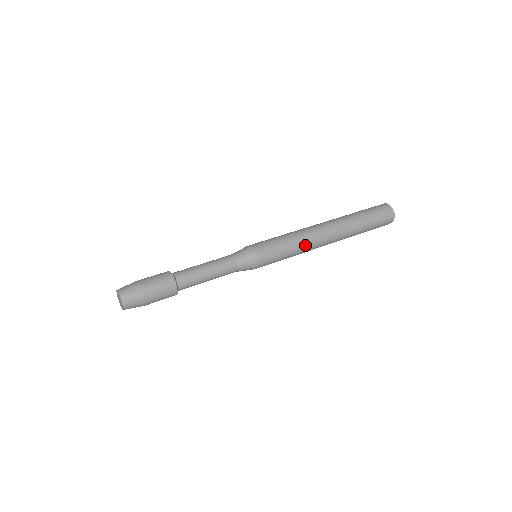
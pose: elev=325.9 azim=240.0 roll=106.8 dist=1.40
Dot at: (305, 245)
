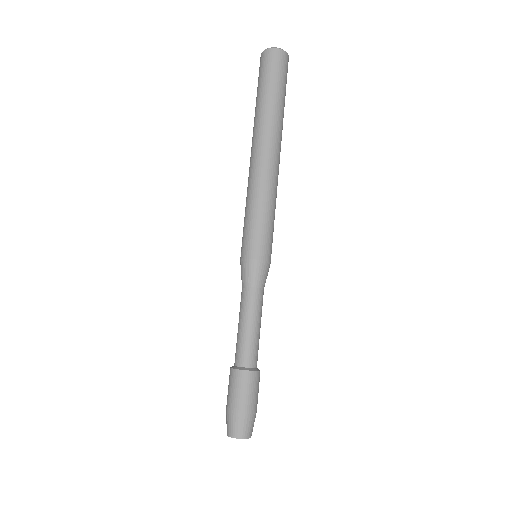
Dot at: (275, 194)
